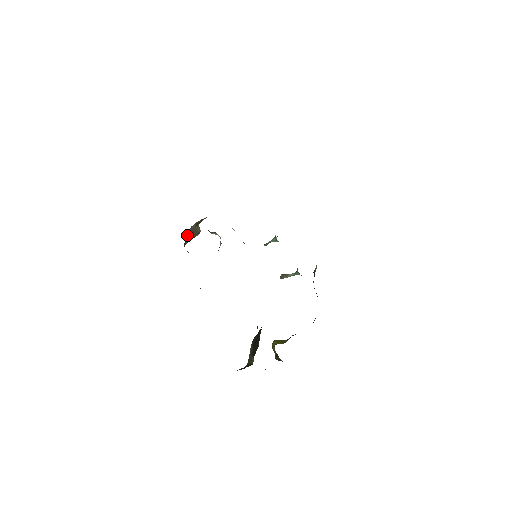
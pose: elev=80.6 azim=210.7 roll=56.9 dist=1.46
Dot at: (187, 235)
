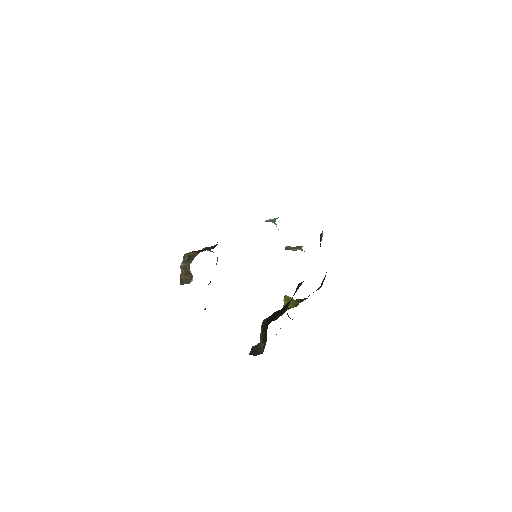
Dot at: (181, 269)
